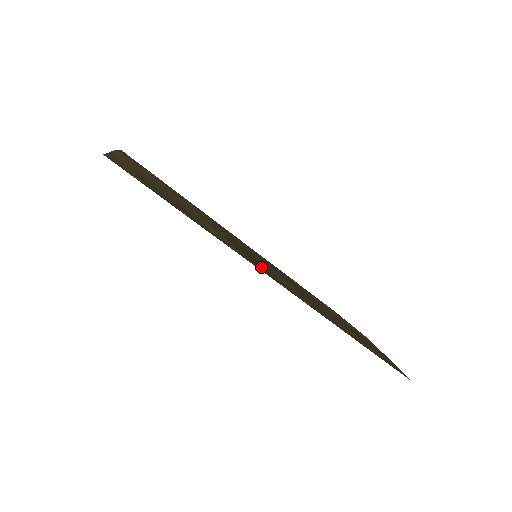
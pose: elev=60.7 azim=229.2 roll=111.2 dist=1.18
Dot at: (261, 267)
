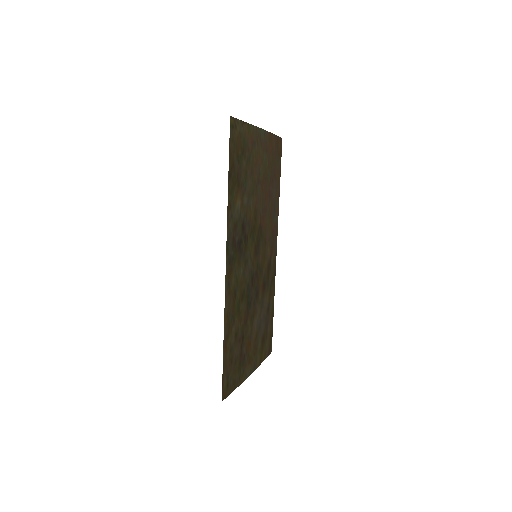
Dot at: (234, 250)
